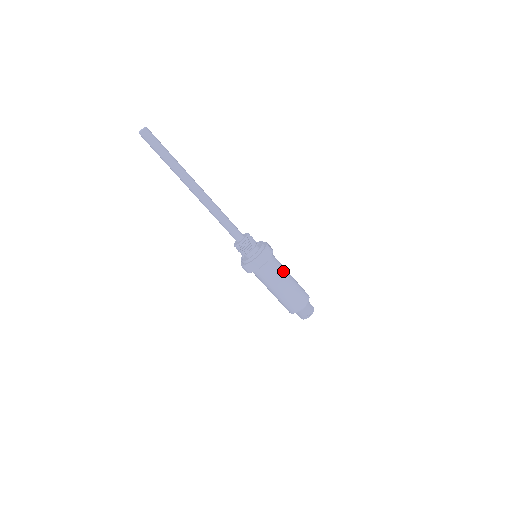
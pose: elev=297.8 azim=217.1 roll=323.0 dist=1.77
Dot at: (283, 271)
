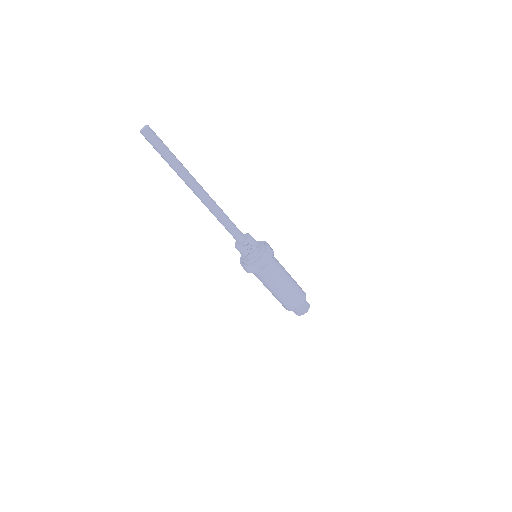
Dot at: (283, 271)
